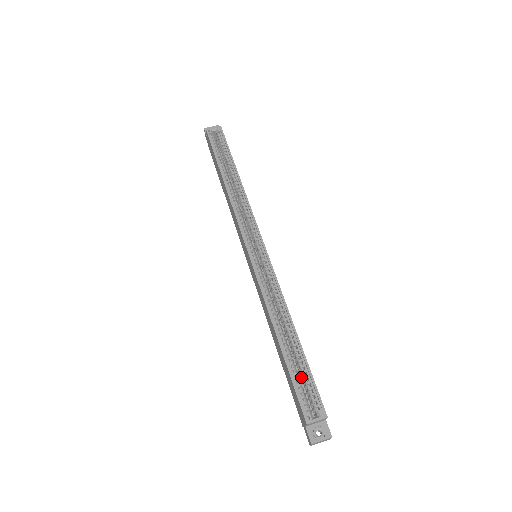
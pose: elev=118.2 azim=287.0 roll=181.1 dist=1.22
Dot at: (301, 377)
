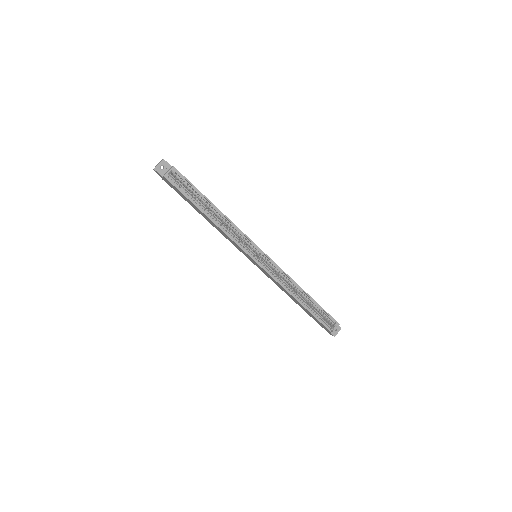
Dot at: occluded
